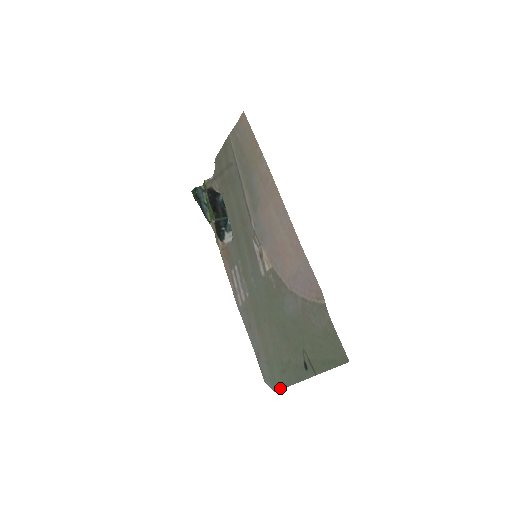
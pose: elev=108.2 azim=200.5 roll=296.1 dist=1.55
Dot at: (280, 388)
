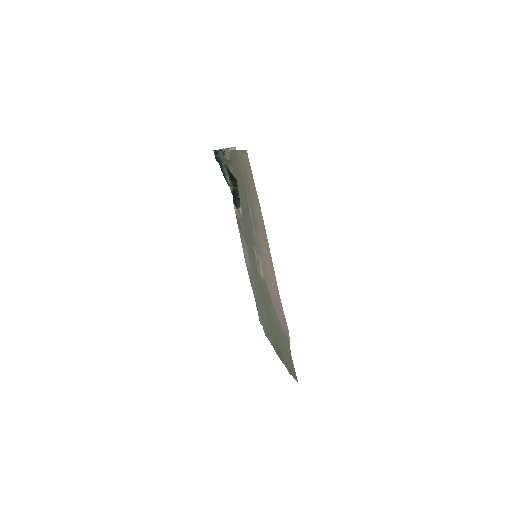
Dot at: occluded
